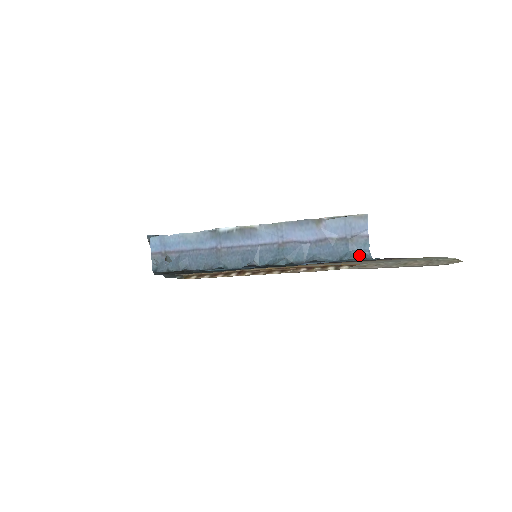
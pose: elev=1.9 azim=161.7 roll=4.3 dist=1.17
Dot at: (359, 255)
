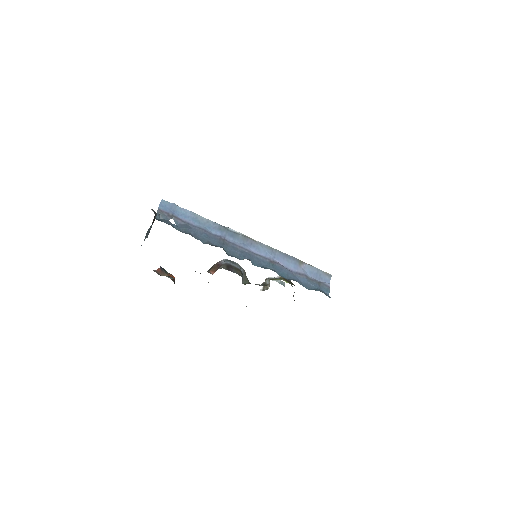
Dot at: (324, 293)
